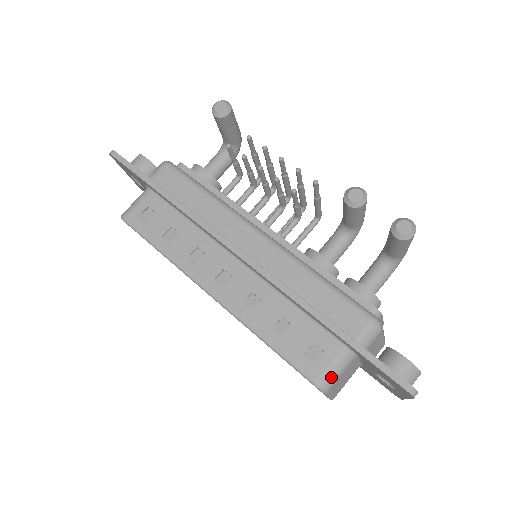
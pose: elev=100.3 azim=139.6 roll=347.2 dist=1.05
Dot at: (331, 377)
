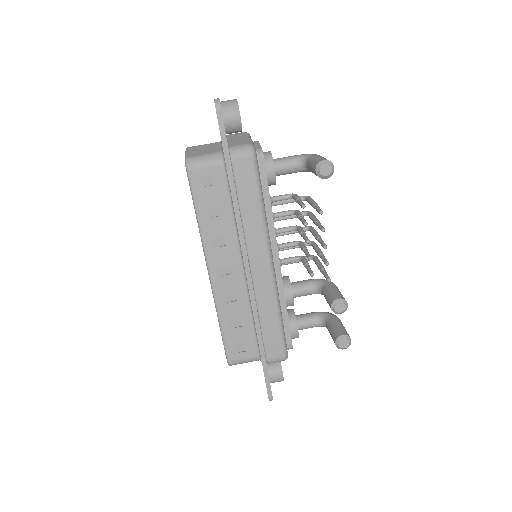
Dot at: (239, 363)
